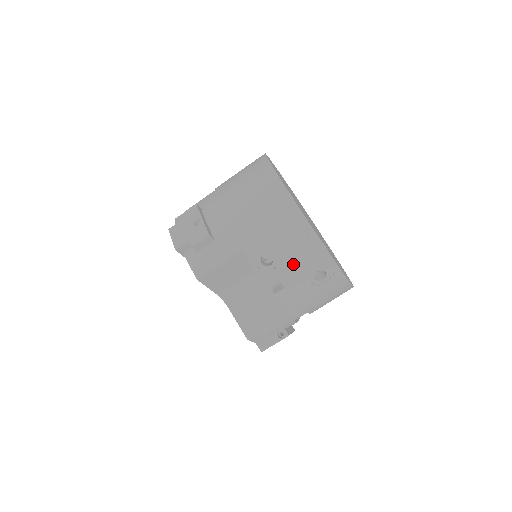
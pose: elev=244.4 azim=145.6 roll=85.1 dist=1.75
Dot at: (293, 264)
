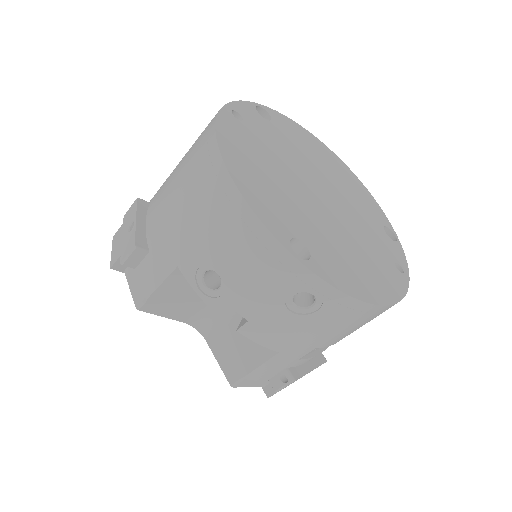
Dot at: (249, 285)
